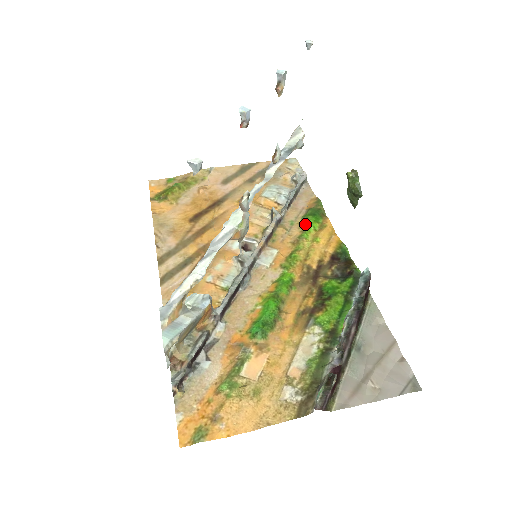
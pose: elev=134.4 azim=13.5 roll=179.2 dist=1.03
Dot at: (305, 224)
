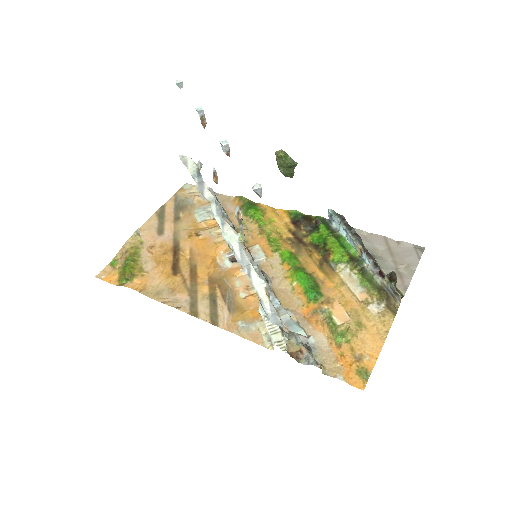
Dot at: (253, 217)
